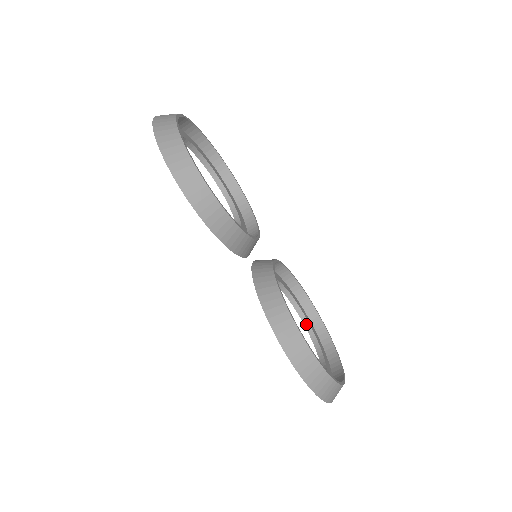
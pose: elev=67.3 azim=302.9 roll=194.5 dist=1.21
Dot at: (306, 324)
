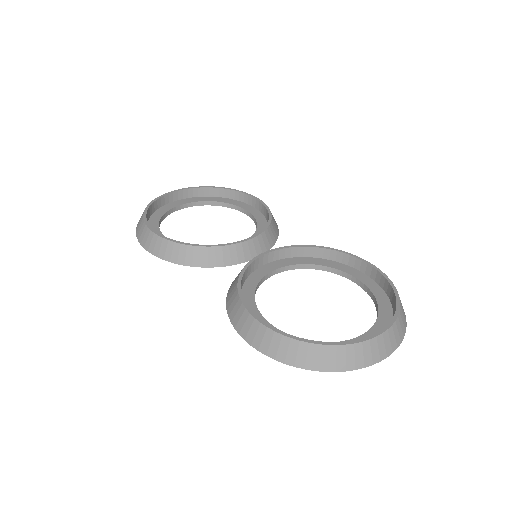
Dot at: (367, 291)
